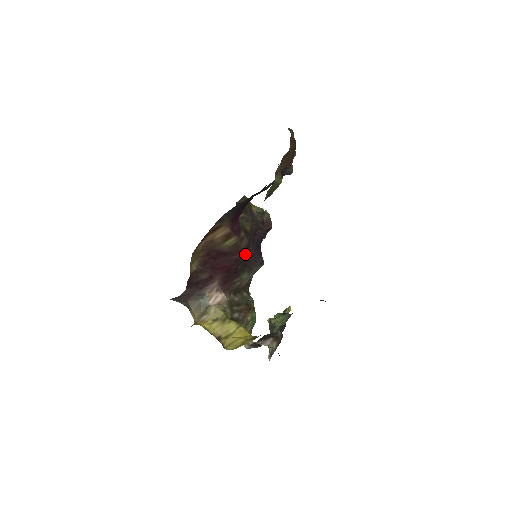
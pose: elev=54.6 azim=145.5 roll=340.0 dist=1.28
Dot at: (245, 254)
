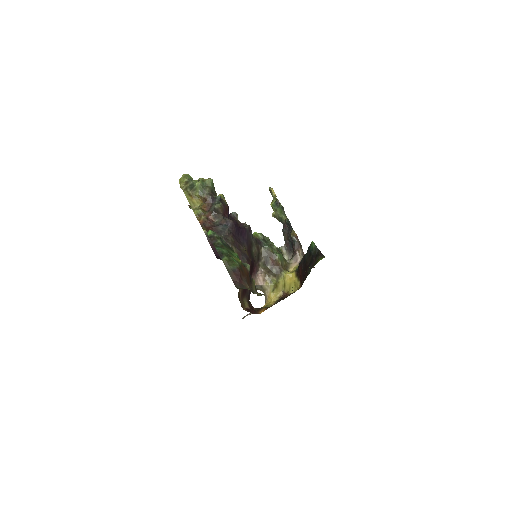
Dot at: (250, 261)
